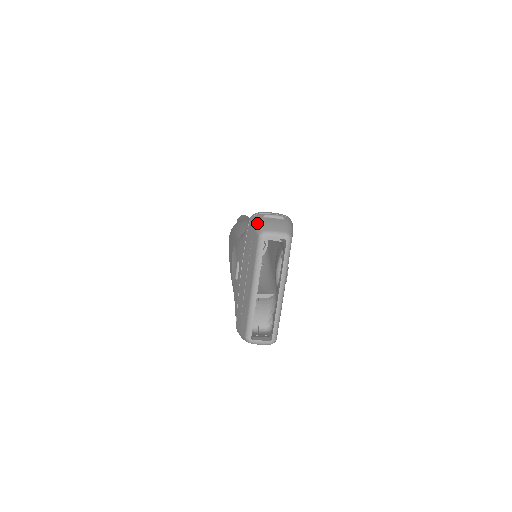
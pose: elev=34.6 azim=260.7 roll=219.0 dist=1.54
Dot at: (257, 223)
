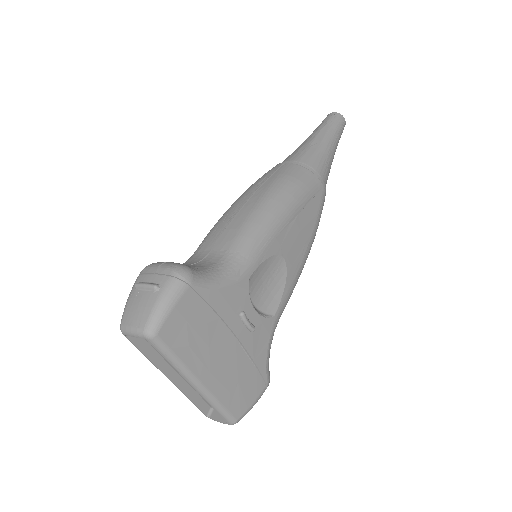
Dot at: (126, 302)
